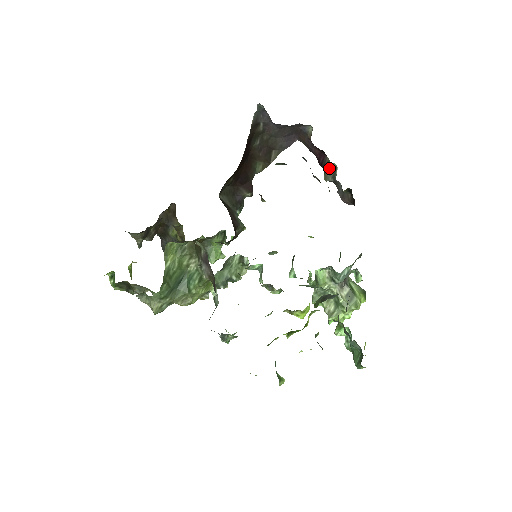
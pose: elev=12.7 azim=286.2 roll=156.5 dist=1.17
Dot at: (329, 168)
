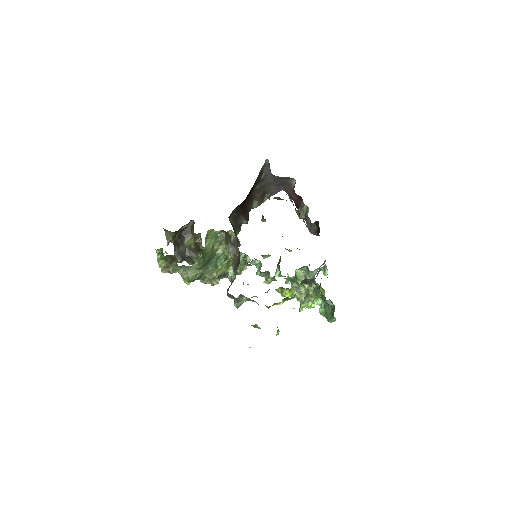
Dot at: (303, 209)
